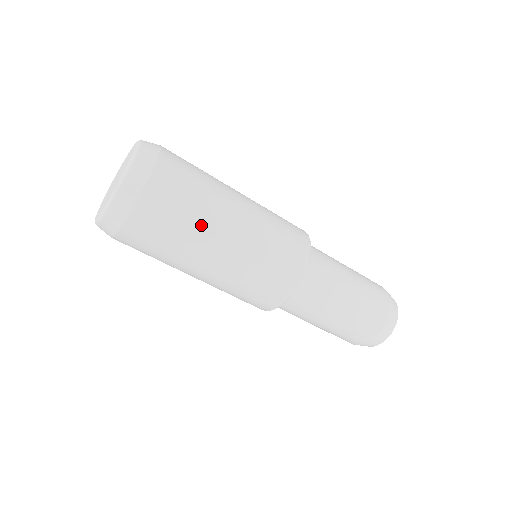
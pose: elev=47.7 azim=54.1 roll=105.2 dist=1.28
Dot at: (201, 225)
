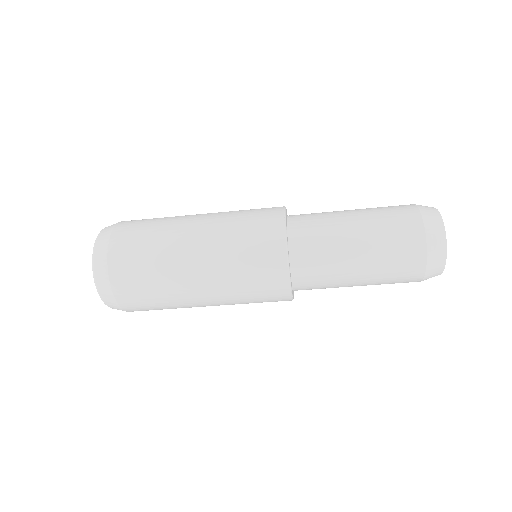
Dot at: (173, 298)
